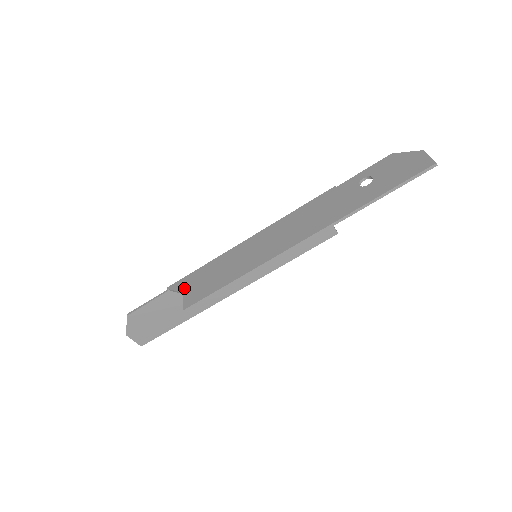
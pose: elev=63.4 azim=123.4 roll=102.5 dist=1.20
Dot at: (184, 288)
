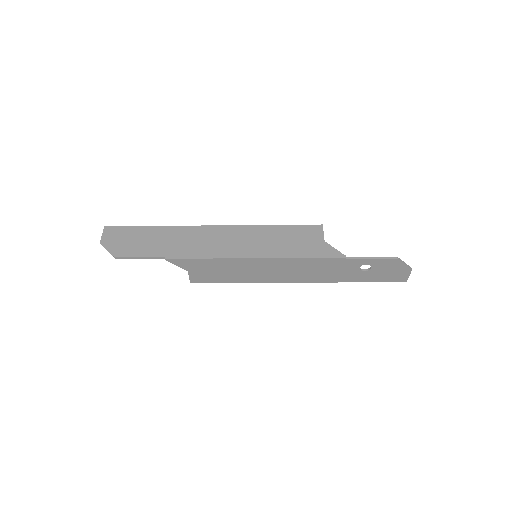
Dot at: (188, 269)
